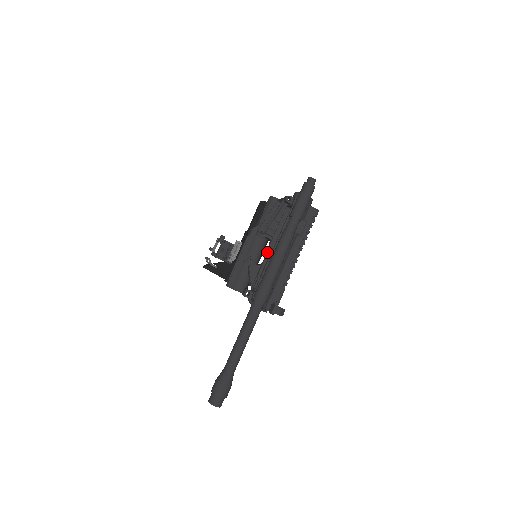
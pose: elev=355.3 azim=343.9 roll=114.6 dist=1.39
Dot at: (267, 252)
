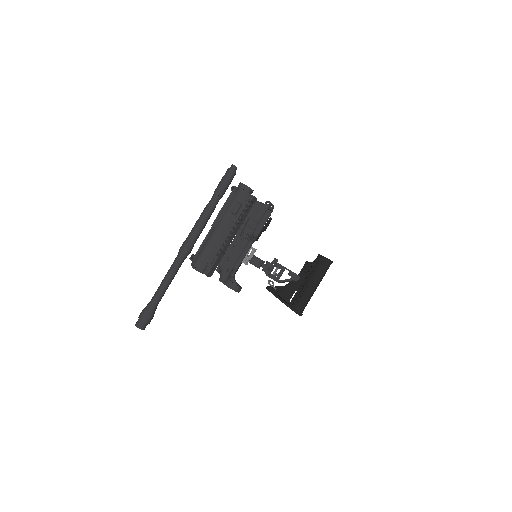
Dot at: occluded
